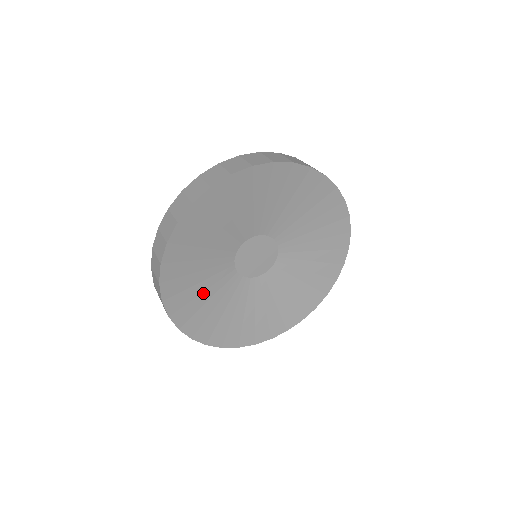
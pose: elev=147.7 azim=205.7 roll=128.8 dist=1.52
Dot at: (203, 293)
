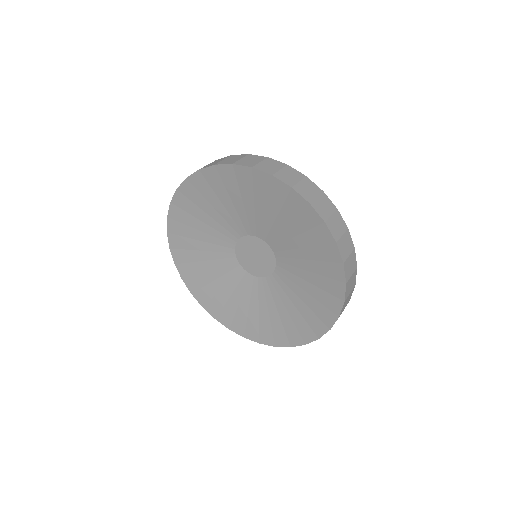
Dot at: (200, 232)
